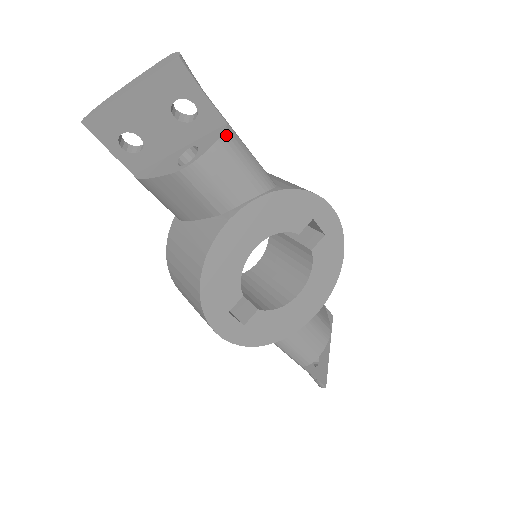
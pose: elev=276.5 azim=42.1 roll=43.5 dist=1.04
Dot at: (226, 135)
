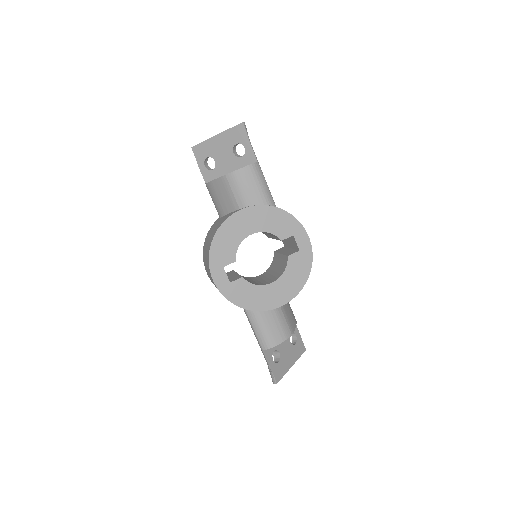
Dot at: (254, 165)
